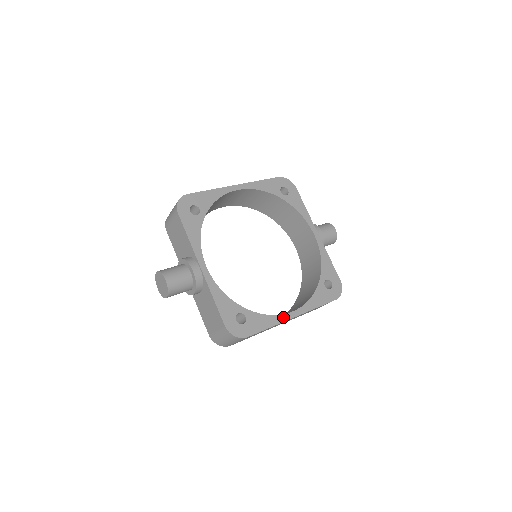
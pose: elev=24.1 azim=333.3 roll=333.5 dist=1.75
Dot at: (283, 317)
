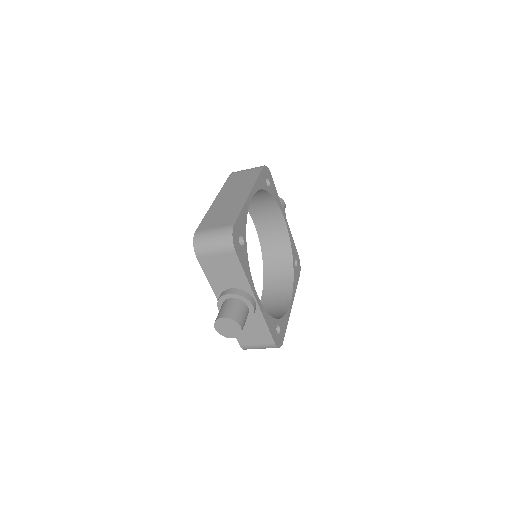
Dot at: (289, 310)
